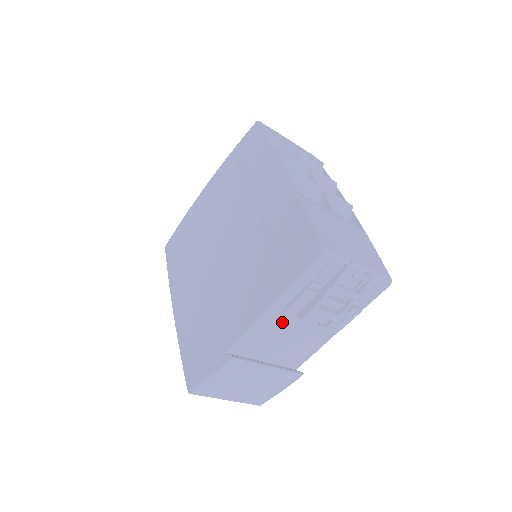
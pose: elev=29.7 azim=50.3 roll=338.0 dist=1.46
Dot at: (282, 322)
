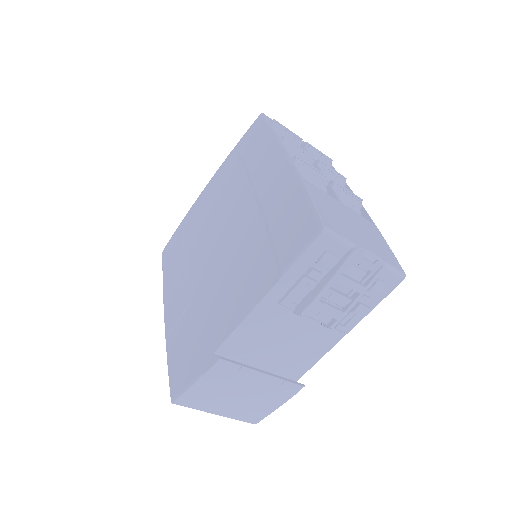
Dot at: (278, 319)
